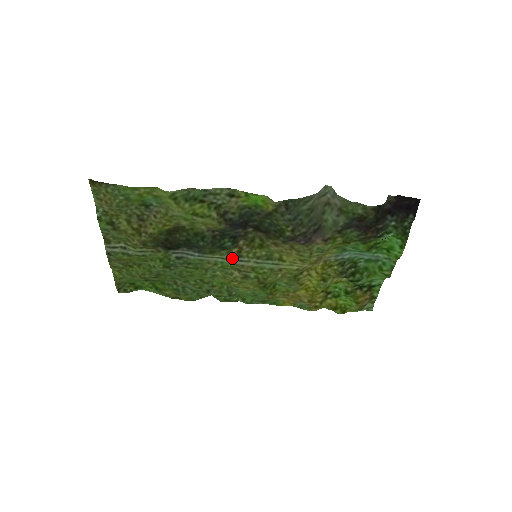
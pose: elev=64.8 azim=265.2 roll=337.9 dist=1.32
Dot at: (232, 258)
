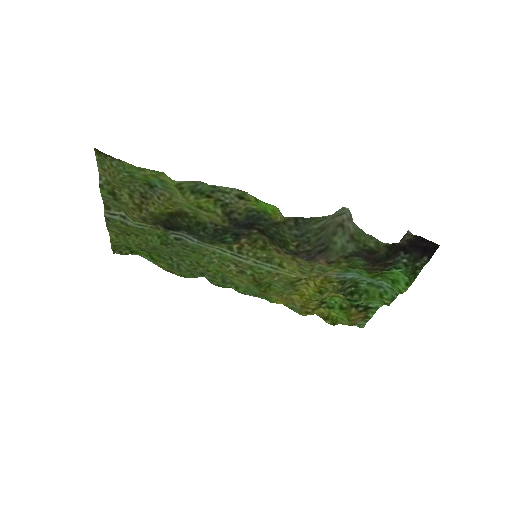
Dot at: (231, 252)
